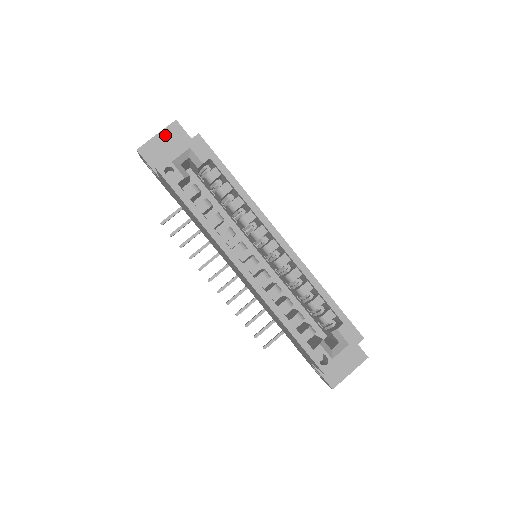
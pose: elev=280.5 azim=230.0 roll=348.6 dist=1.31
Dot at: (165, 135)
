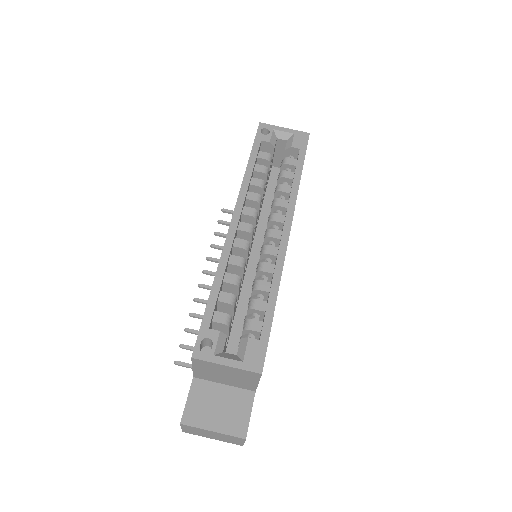
Dot at: occluded
